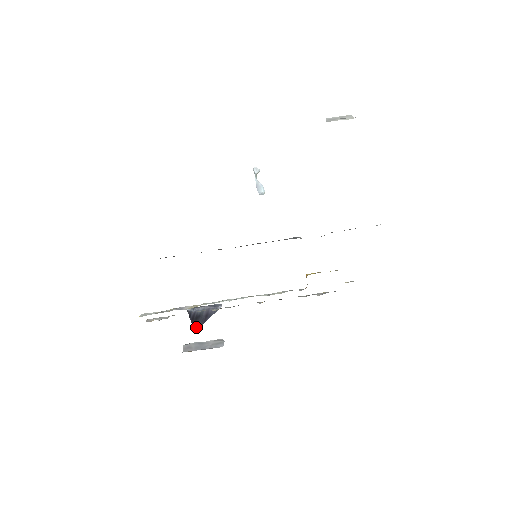
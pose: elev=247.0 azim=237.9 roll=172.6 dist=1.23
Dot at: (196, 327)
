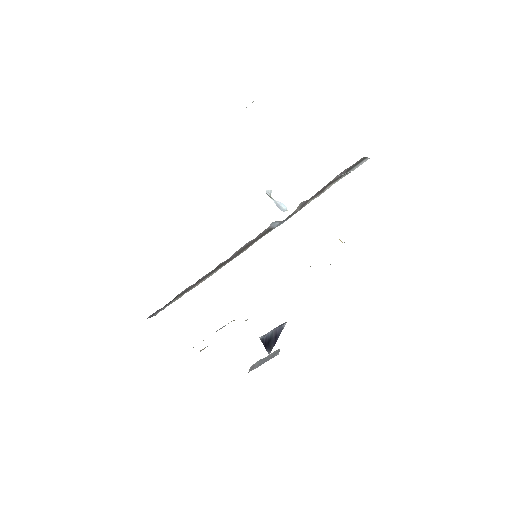
Dot at: (269, 350)
